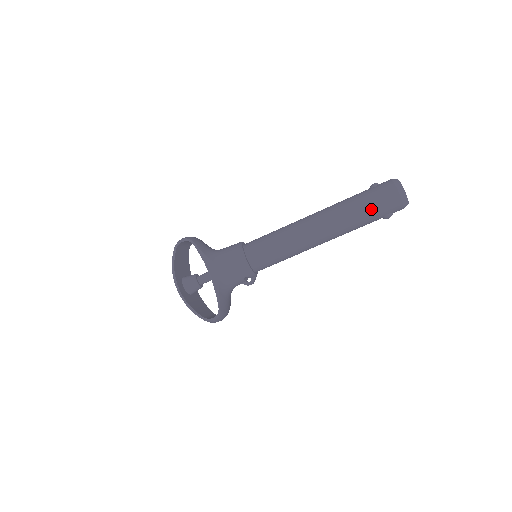
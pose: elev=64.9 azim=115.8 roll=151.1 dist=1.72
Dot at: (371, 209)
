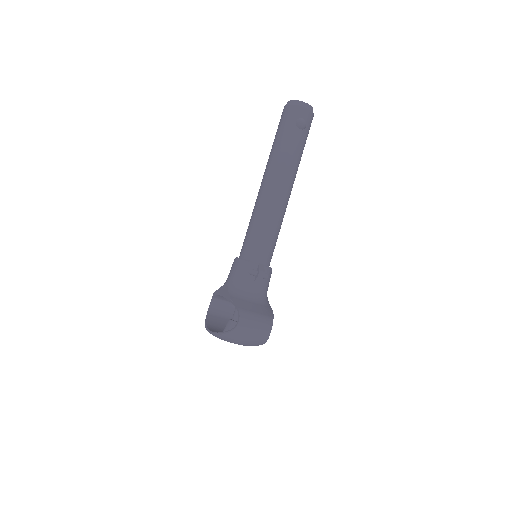
Dot at: (280, 133)
